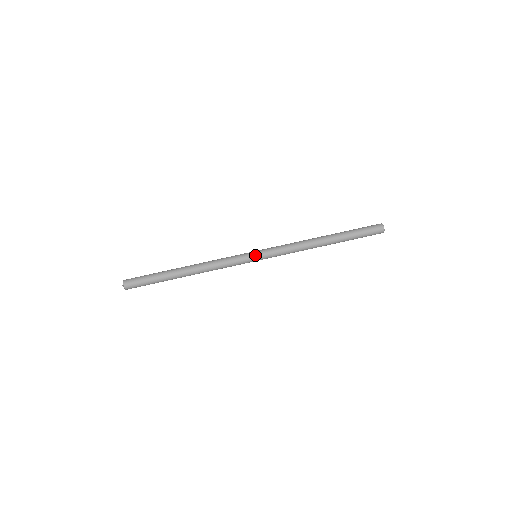
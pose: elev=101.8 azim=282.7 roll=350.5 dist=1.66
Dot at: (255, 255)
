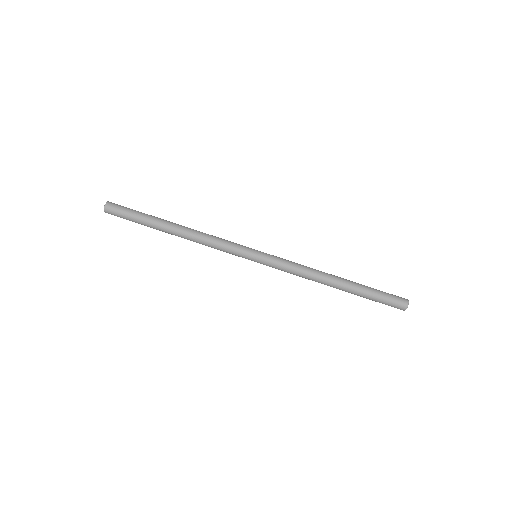
Dot at: (254, 259)
